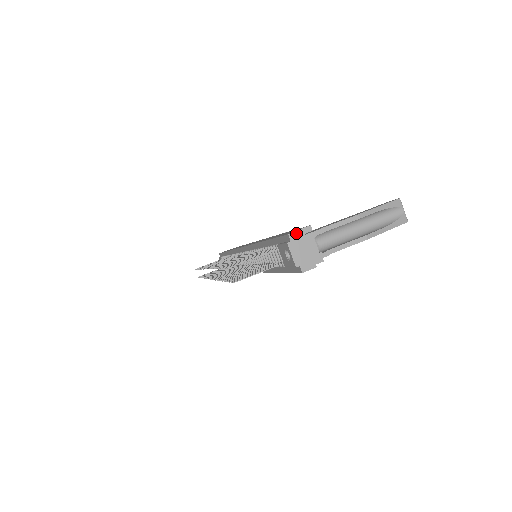
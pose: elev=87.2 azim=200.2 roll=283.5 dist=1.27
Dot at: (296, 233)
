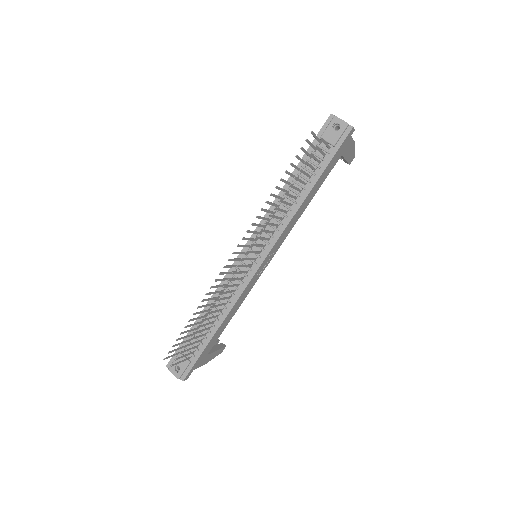
Dot at: (333, 116)
